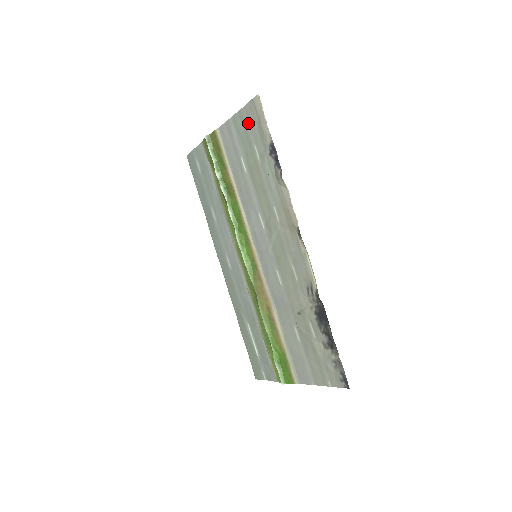
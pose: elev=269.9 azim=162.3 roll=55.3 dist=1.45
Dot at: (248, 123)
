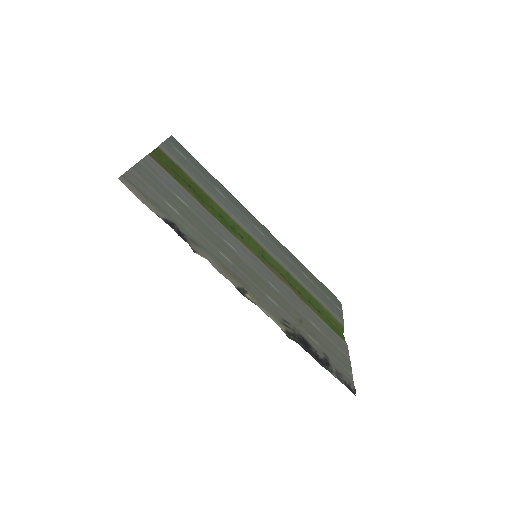
Dot at: (145, 184)
